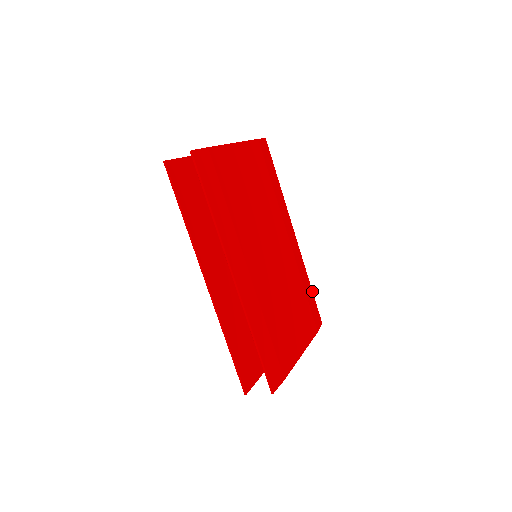
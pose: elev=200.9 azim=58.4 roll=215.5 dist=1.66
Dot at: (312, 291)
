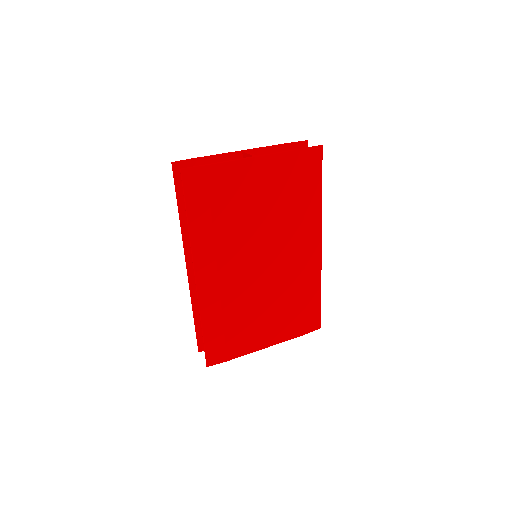
Dot at: occluded
